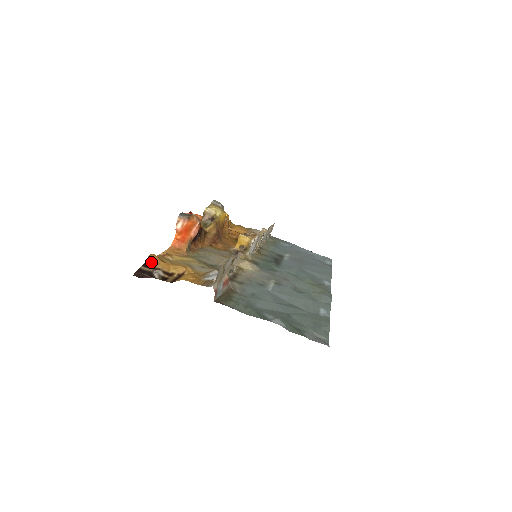
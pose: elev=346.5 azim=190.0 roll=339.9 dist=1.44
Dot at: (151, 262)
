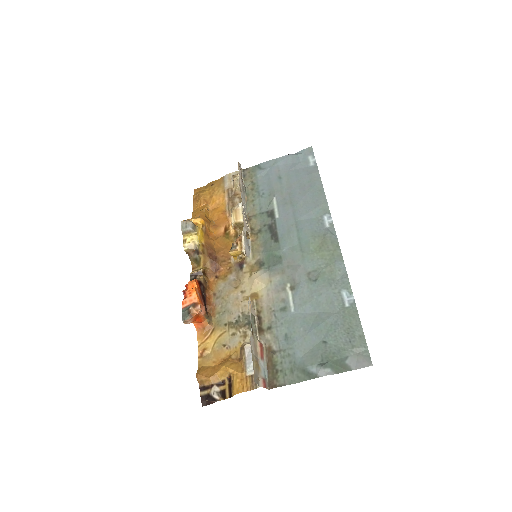
Dot at: (202, 383)
